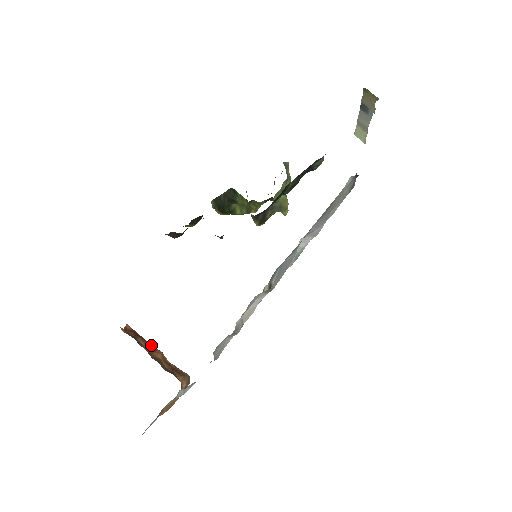
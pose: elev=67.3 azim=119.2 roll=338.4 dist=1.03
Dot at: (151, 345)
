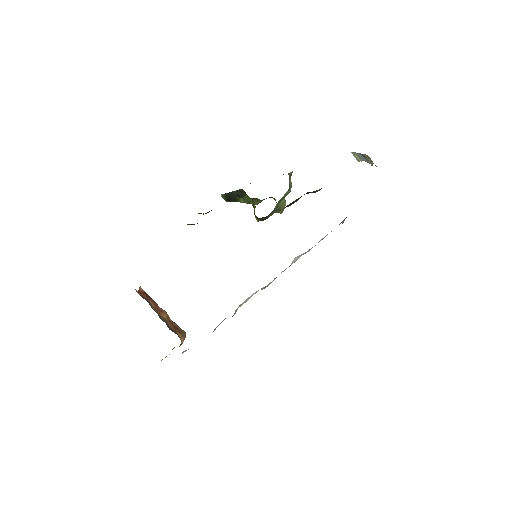
Dot at: occluded
